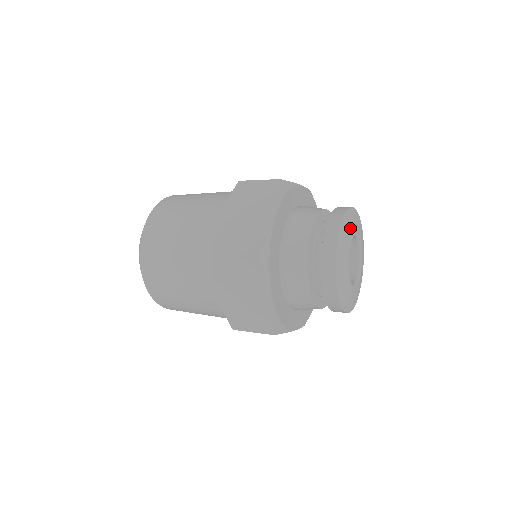
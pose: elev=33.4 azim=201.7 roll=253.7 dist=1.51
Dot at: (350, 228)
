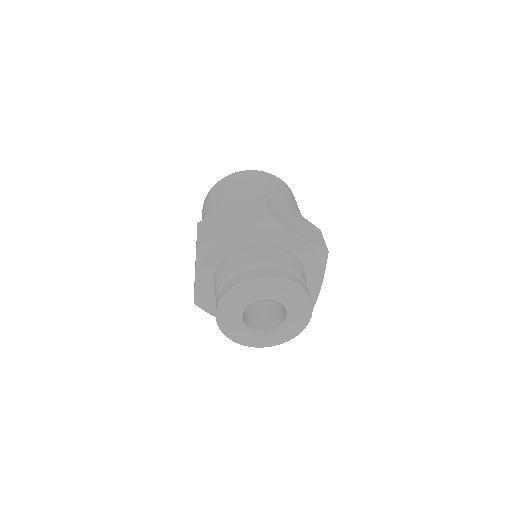
Dot at: (236, 303)
